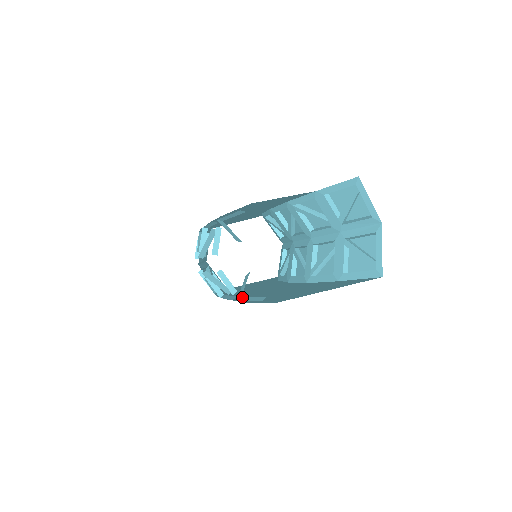
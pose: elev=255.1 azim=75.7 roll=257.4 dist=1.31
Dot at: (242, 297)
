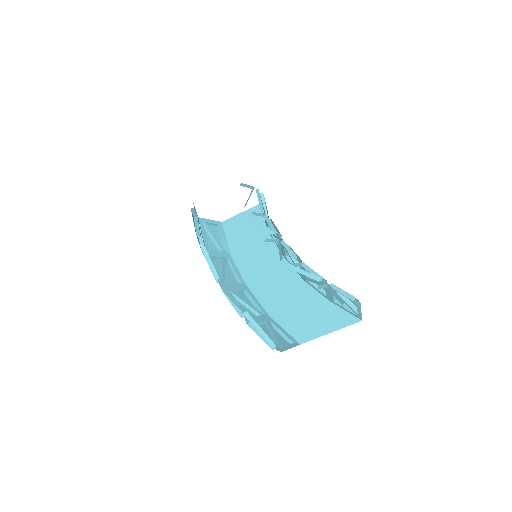
Dot at: (271, 322)
